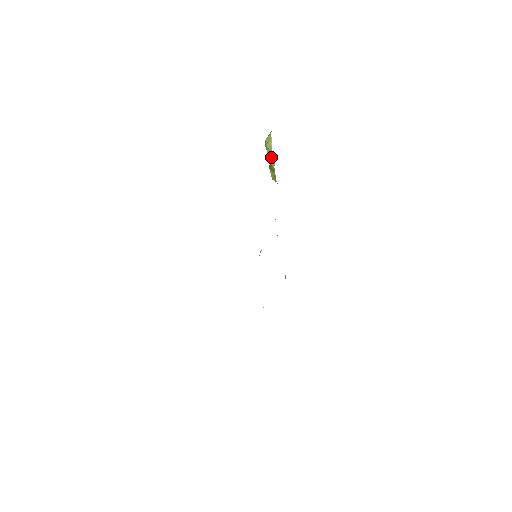
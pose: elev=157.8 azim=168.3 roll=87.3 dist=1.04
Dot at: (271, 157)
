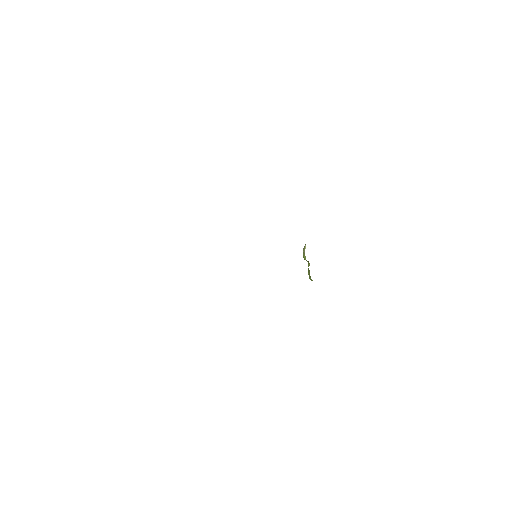
Dot at: (305, 257)
